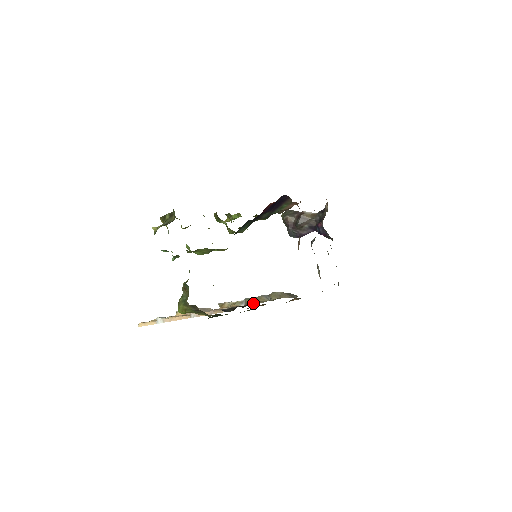
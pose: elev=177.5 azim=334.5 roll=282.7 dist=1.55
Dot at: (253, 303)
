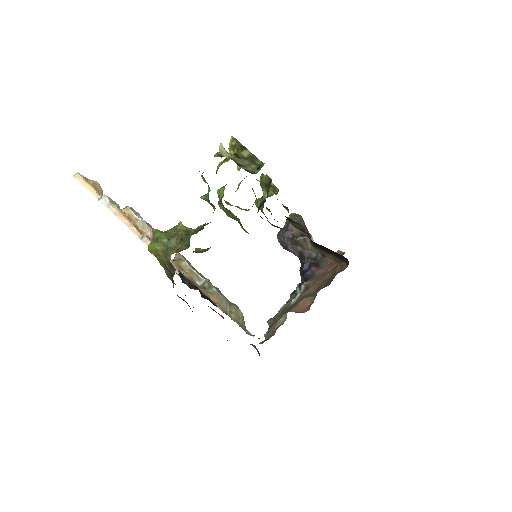
Dot at: (212, 298)
